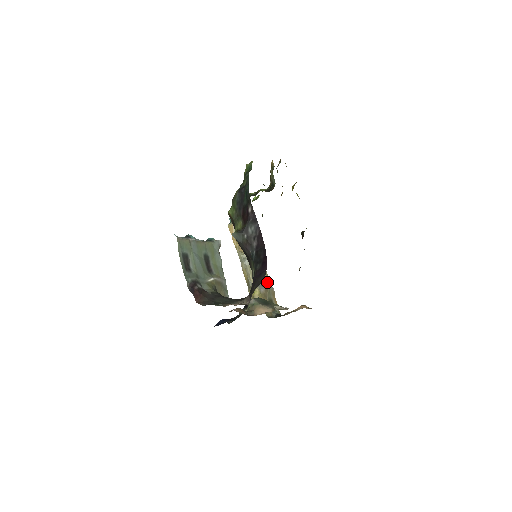
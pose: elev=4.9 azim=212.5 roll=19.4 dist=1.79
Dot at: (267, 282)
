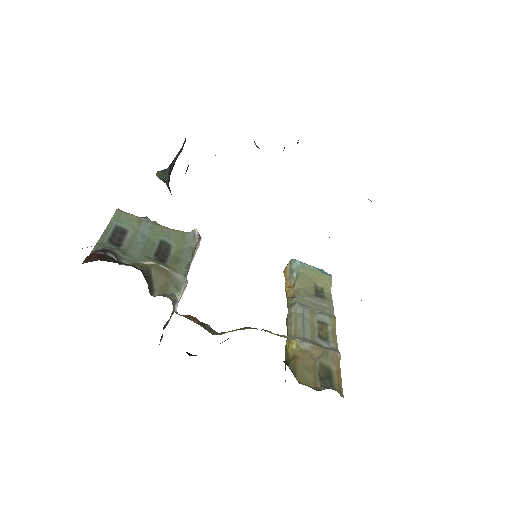
Dot at: (330, 343)
